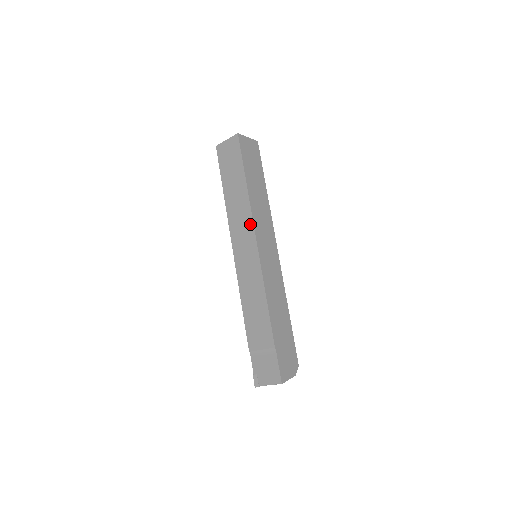
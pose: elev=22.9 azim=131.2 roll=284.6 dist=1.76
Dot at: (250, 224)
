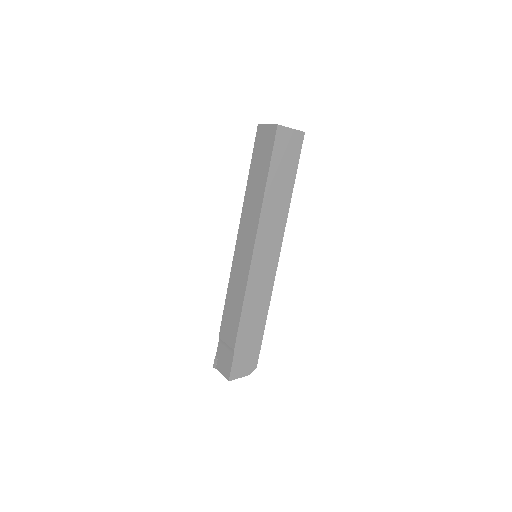
Dot at: (255, 229)
